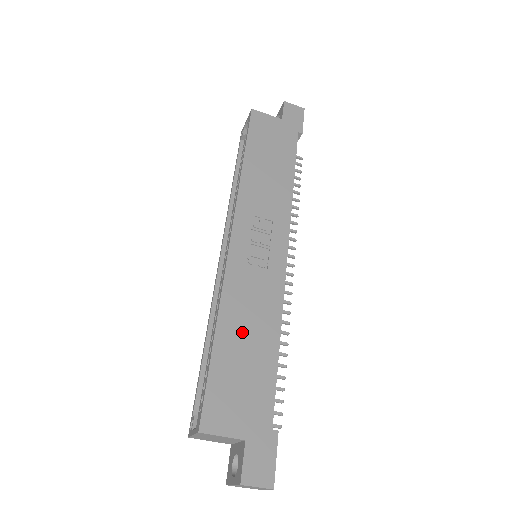
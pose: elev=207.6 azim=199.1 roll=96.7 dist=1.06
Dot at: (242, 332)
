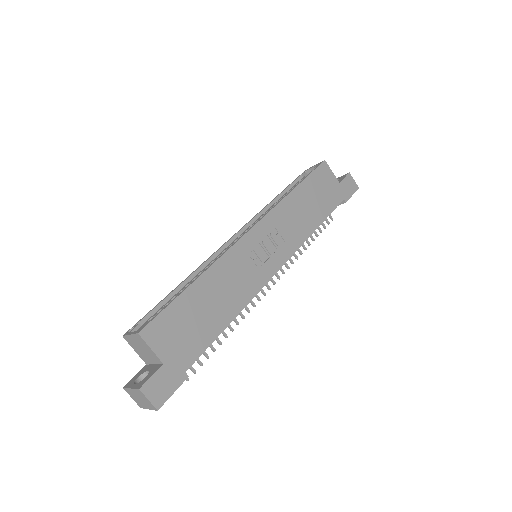
Dot at: (213, 294)
